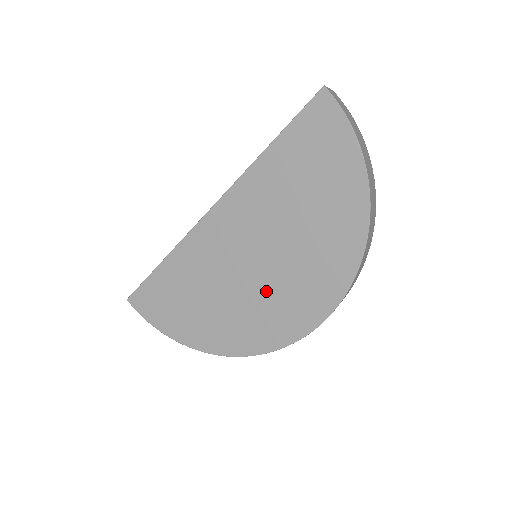
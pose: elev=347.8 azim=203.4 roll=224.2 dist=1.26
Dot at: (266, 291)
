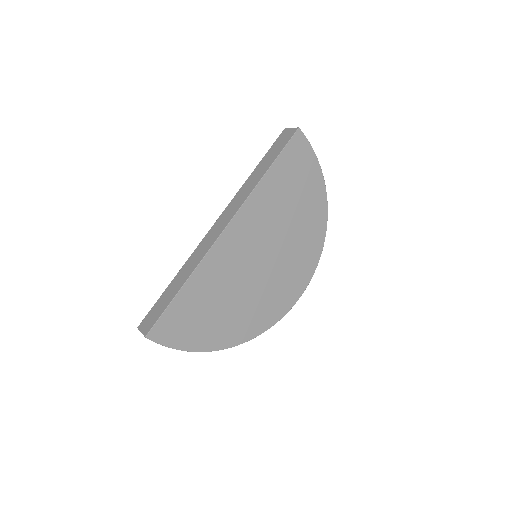
Dot at: (271, 279)
